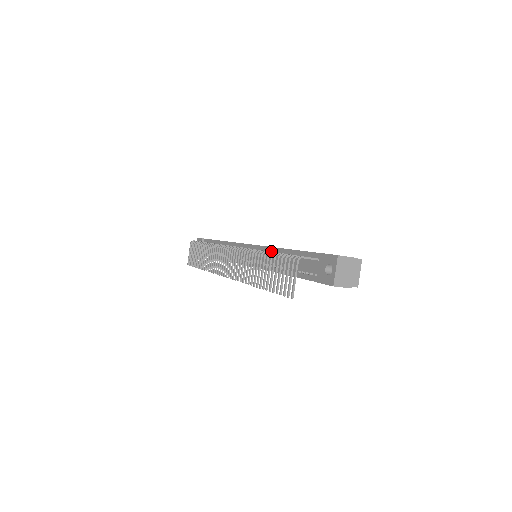
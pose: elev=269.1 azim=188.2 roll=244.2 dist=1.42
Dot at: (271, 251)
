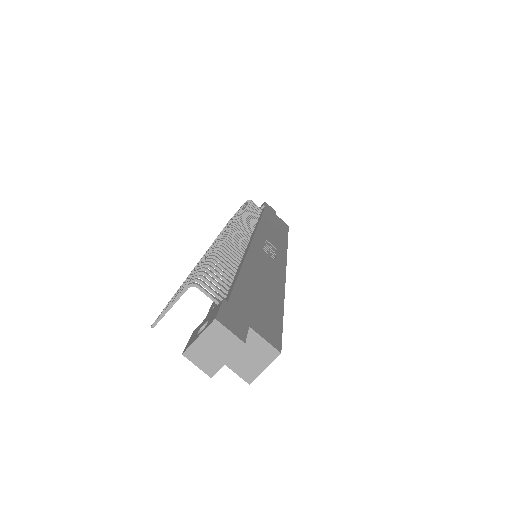
Dot at: (242, 258)
